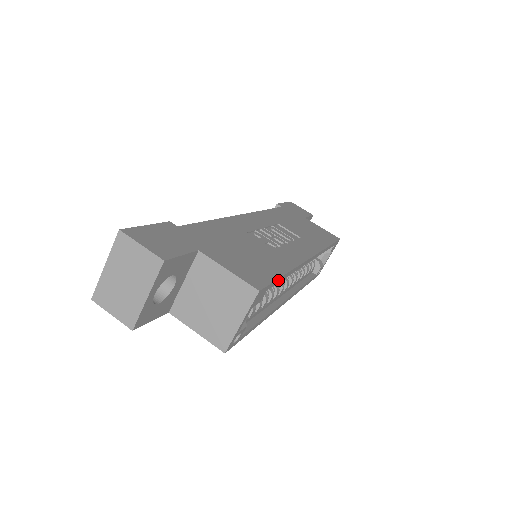
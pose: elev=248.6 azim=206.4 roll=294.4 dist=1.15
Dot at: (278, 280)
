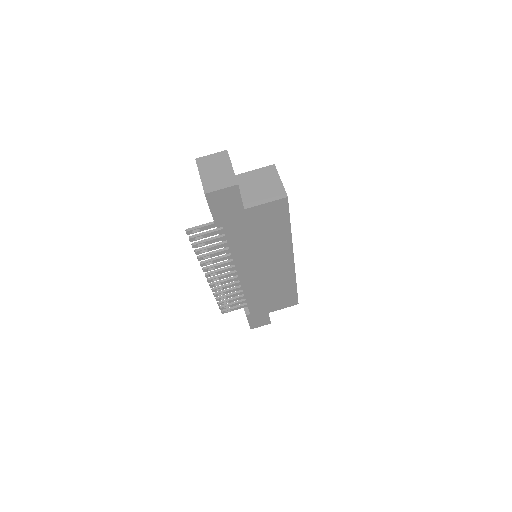
Dot at: occluded
